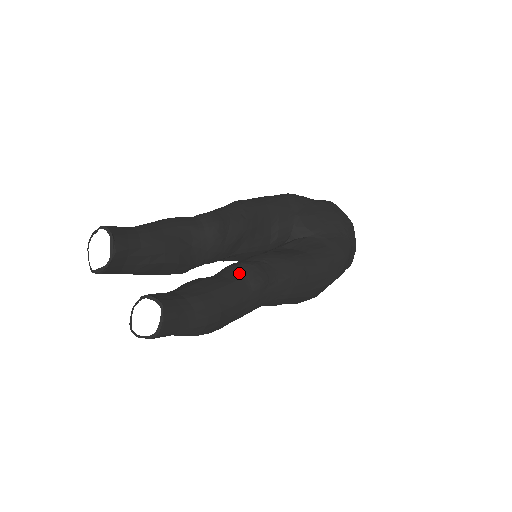
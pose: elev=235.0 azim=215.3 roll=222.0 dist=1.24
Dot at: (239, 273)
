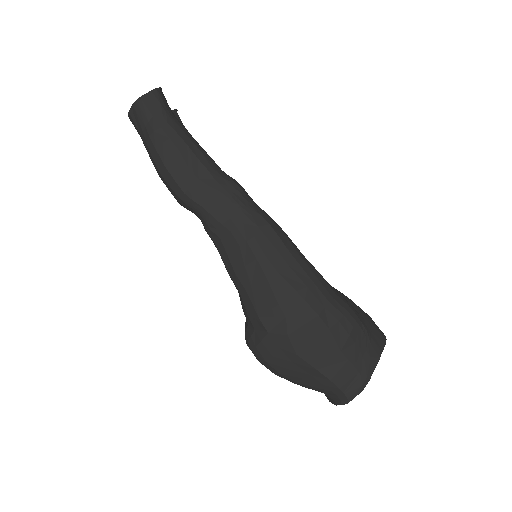
Dot at: occluded
